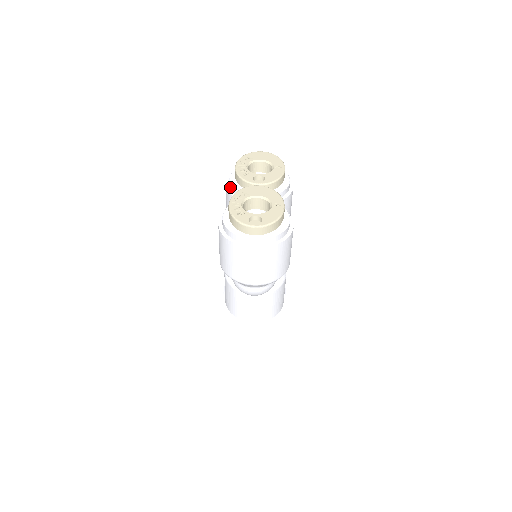
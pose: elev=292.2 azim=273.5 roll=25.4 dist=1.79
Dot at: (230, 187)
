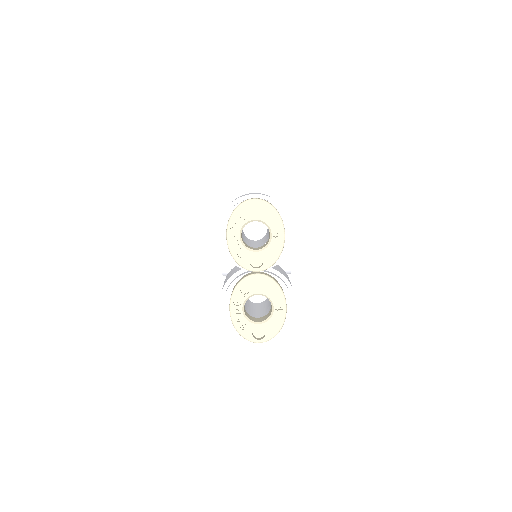
Dot at: (223, 246)
